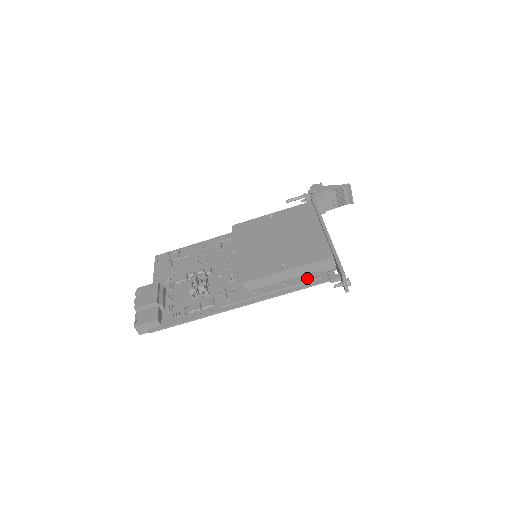
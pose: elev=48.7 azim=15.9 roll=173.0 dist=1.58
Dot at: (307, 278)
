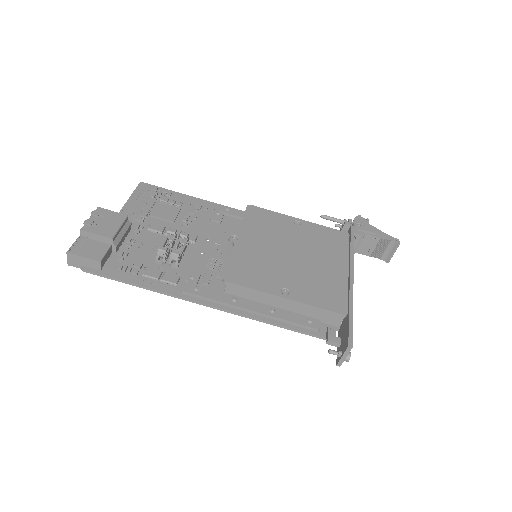
Dot at: (302, 320)
